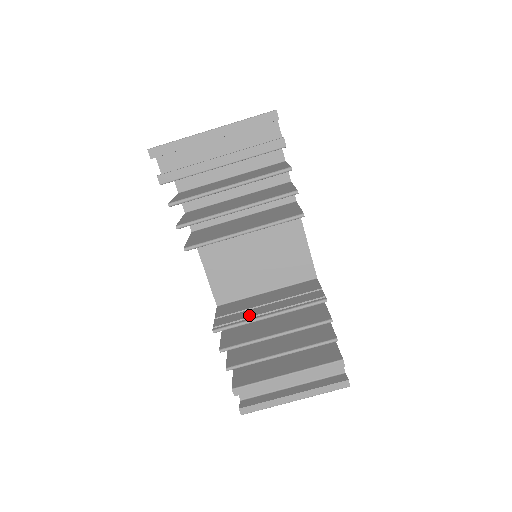
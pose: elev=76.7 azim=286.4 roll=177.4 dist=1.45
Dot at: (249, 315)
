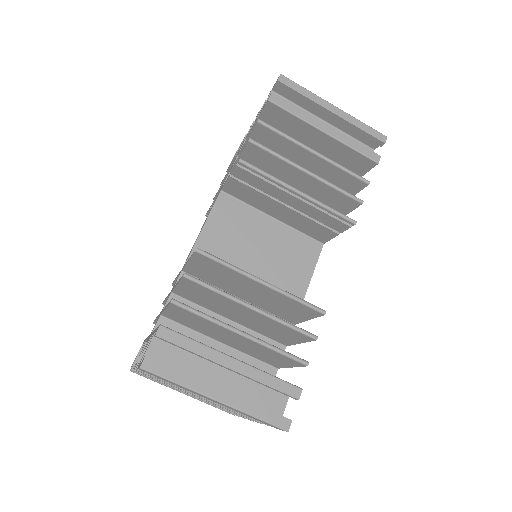
Dot at: occluded
